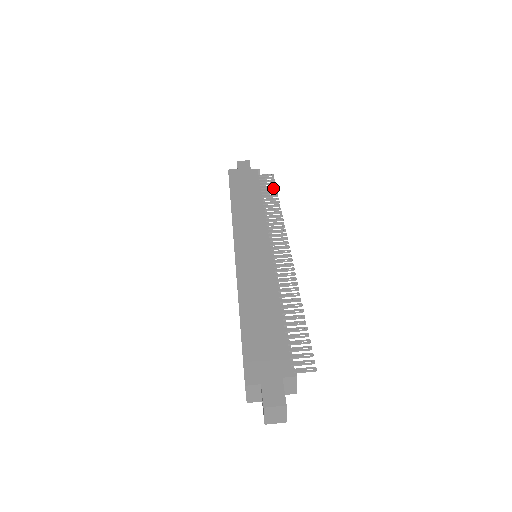
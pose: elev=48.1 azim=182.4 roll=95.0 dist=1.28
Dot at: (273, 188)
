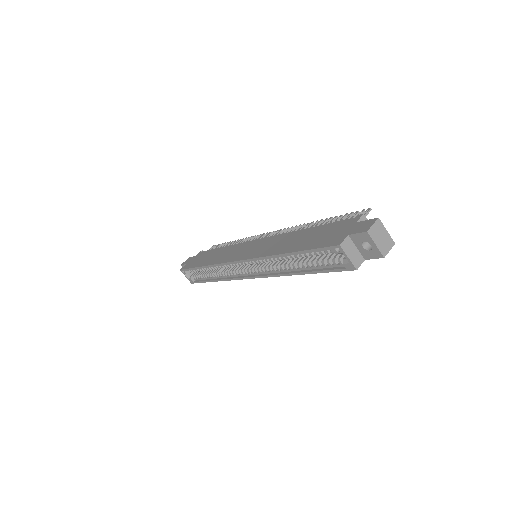
Dot at: (223, 244)
